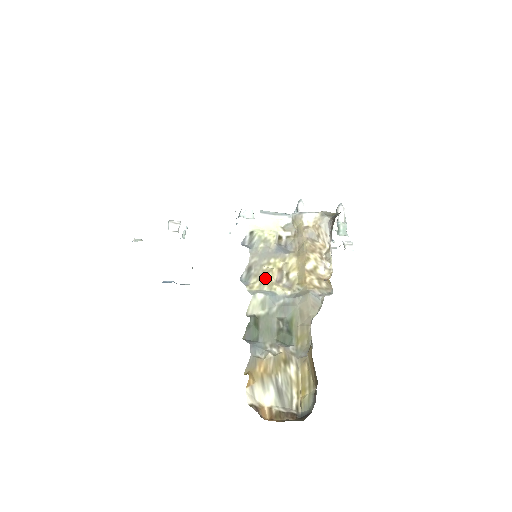
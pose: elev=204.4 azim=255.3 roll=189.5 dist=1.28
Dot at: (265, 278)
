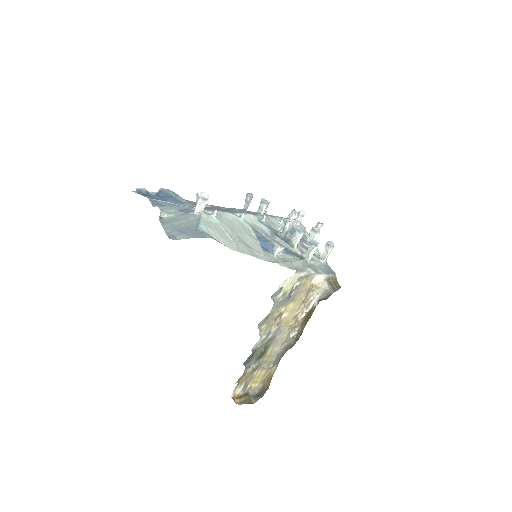
Dot at: (271, 323)
